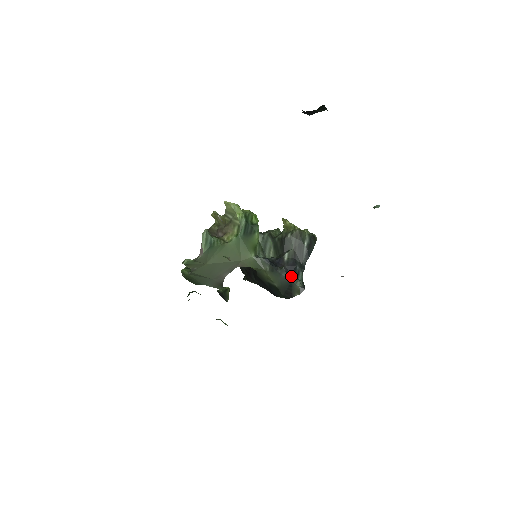
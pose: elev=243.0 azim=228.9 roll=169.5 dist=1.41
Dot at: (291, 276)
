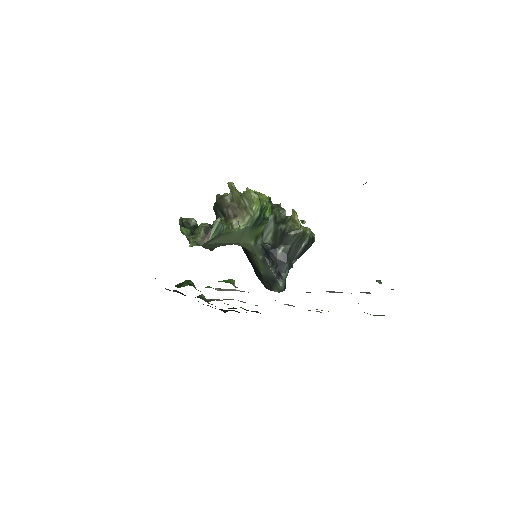
Dot at: (278, 271)
